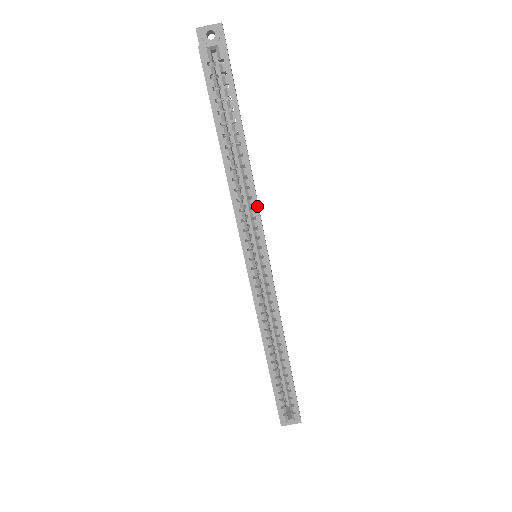
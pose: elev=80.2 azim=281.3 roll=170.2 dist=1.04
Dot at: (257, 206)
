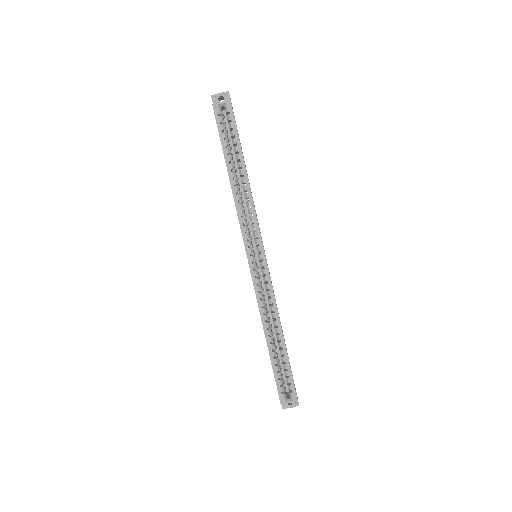
Dot at: (255, 213)
